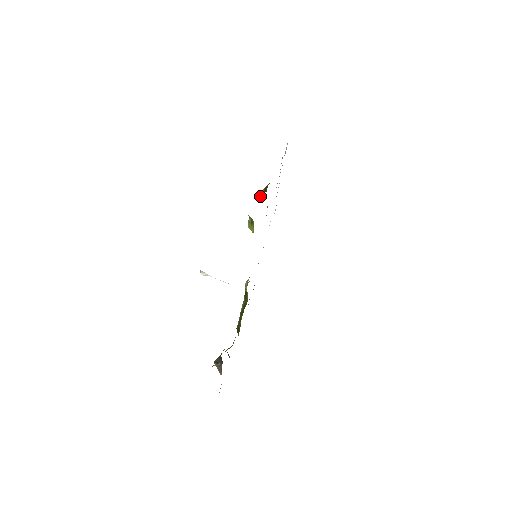
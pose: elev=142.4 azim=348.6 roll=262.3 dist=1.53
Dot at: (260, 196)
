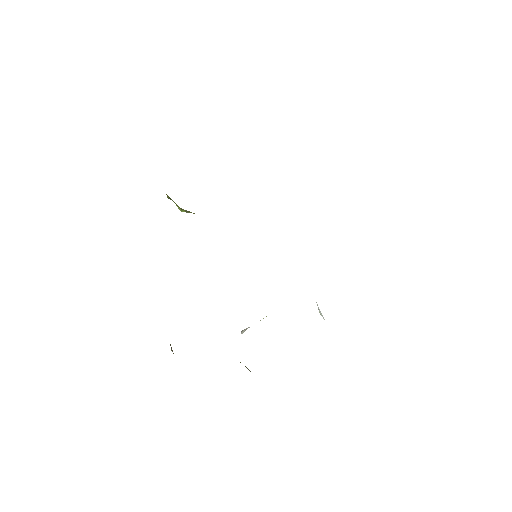
Dot at: occluded
